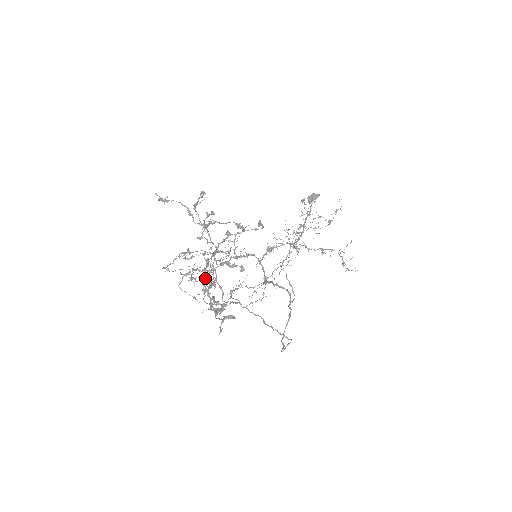
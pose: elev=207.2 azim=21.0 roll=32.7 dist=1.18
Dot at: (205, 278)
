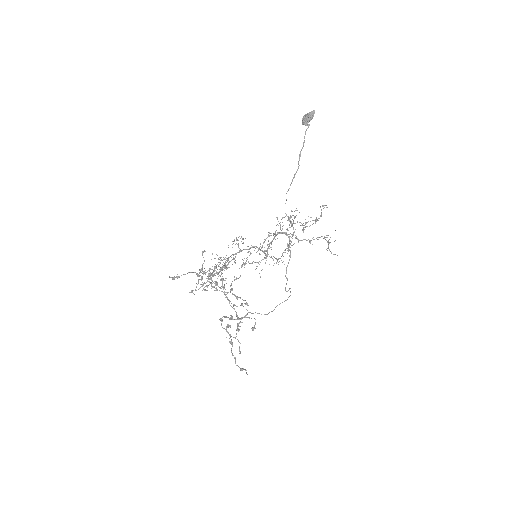
Dot at: occluded
